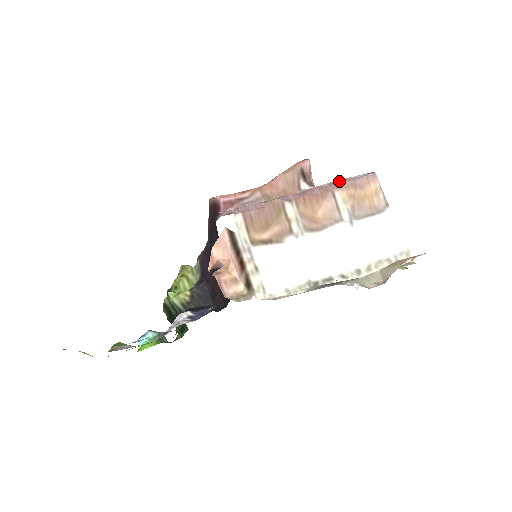
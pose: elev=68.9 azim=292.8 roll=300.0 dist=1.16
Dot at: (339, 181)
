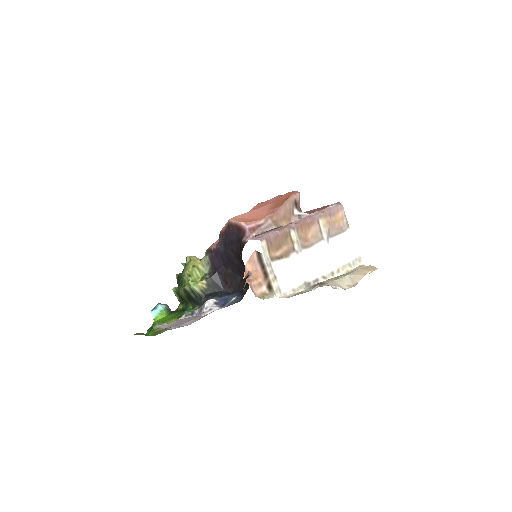
Dot at: (320, 210)
